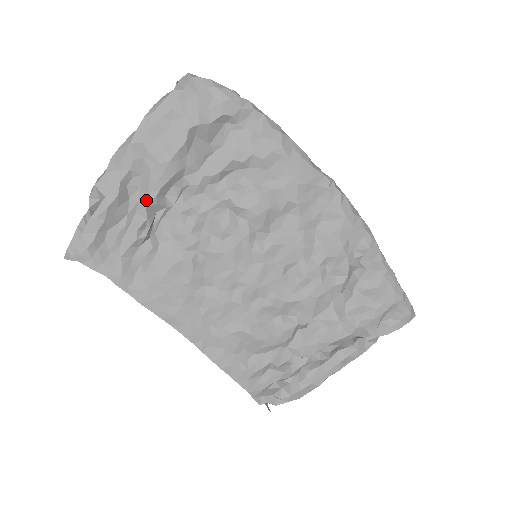
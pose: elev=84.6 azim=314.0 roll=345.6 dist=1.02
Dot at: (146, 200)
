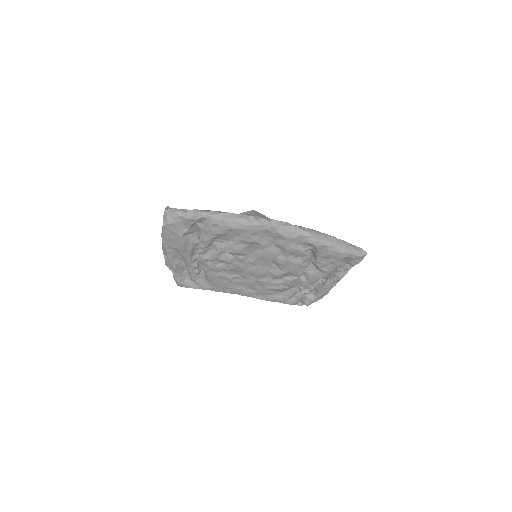
Dot at: (188, 262)
